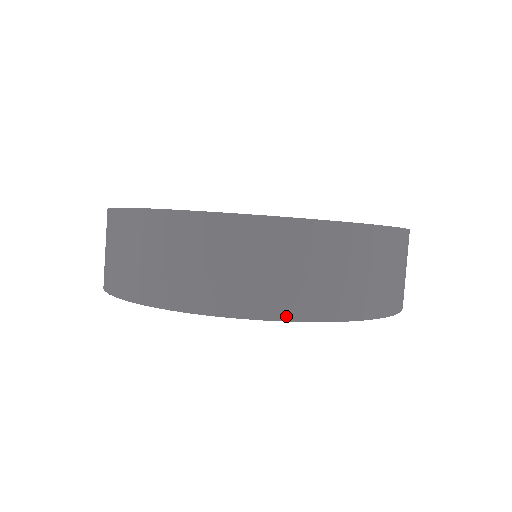
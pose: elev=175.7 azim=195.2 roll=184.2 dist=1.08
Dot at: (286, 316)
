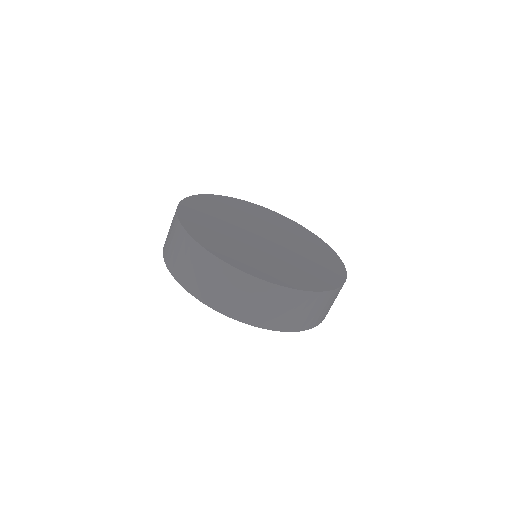
Dot at: (301, 329)
